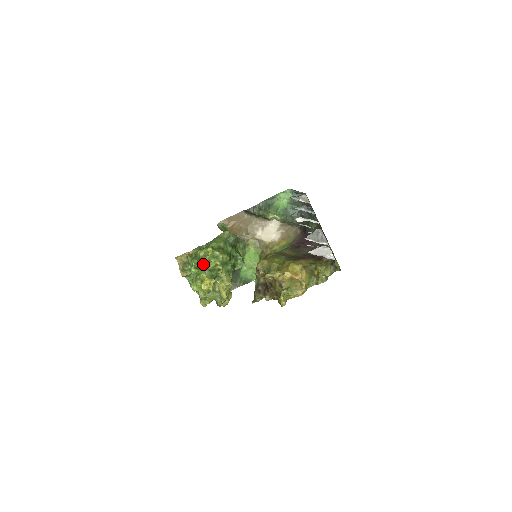
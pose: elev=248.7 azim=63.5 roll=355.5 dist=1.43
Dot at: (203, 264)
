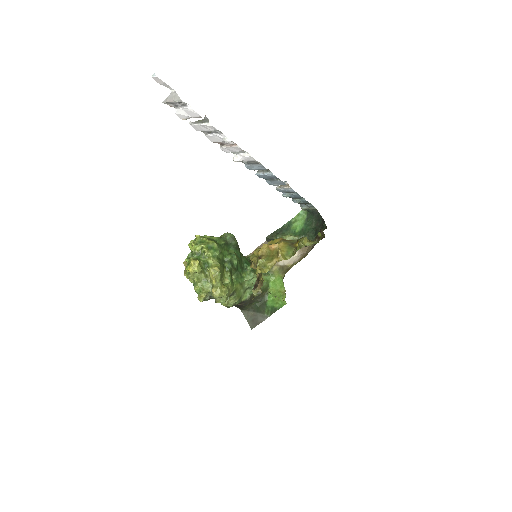
Dot at: (190, 248)
